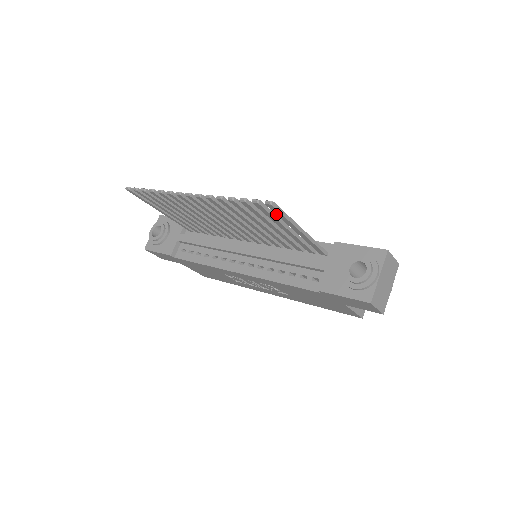
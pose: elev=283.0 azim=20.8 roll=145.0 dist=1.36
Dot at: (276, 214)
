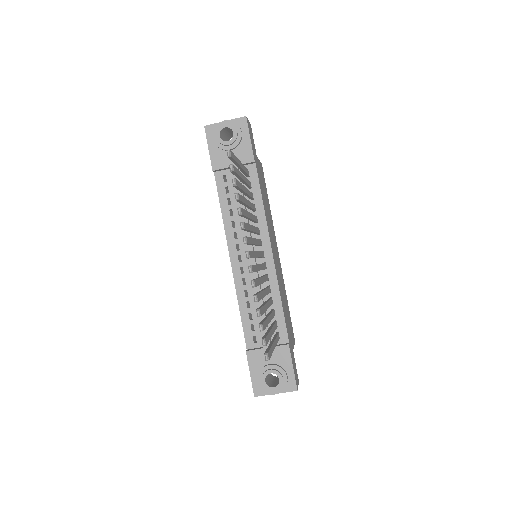
Dot at: (267, 349)
